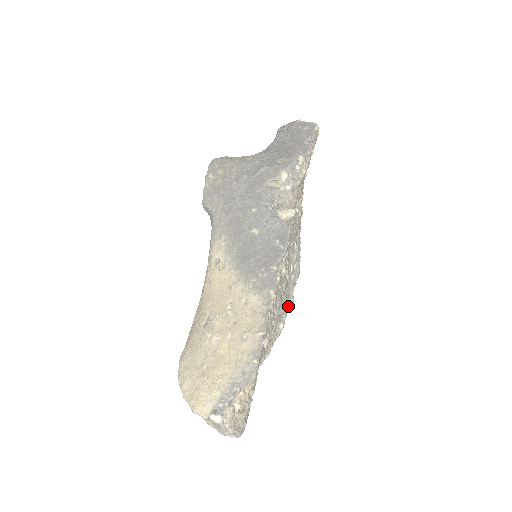
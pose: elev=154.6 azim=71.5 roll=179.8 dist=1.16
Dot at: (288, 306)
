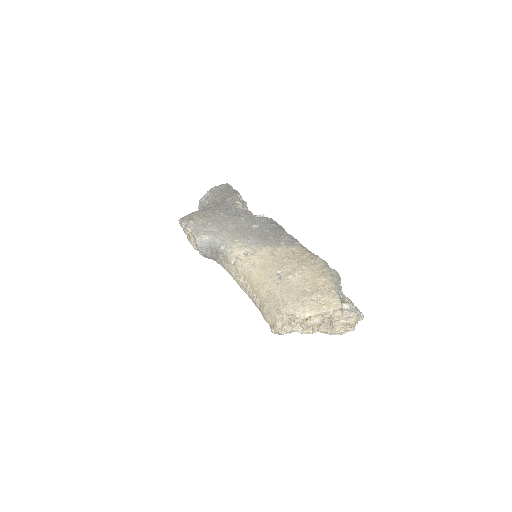
Dot at: occluded
